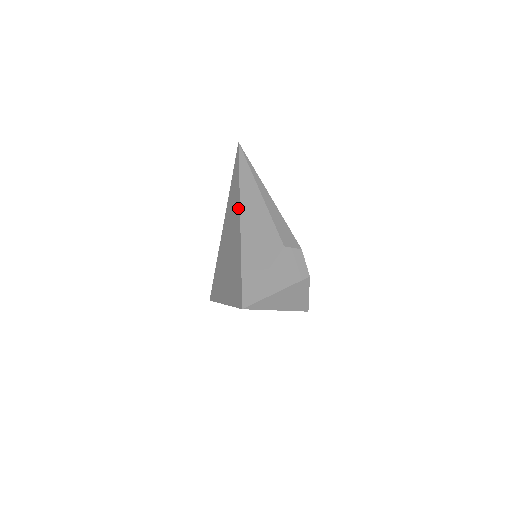
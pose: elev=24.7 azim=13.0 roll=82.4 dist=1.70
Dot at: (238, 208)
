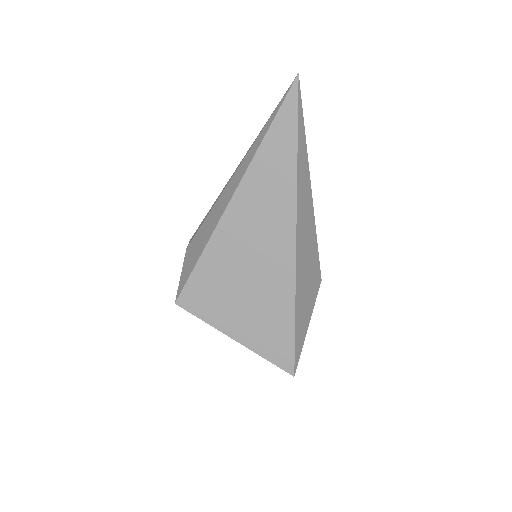
Dot at: (291, 223)
